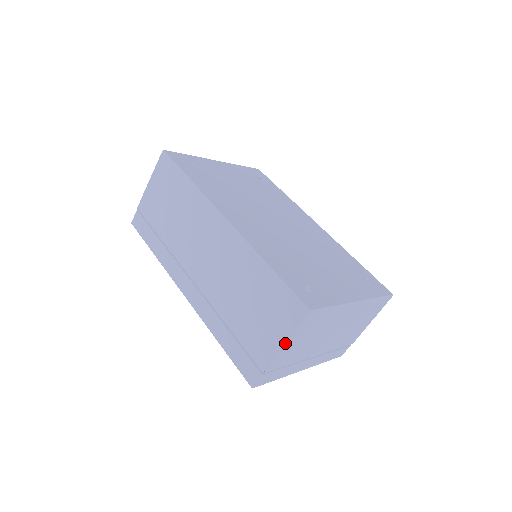
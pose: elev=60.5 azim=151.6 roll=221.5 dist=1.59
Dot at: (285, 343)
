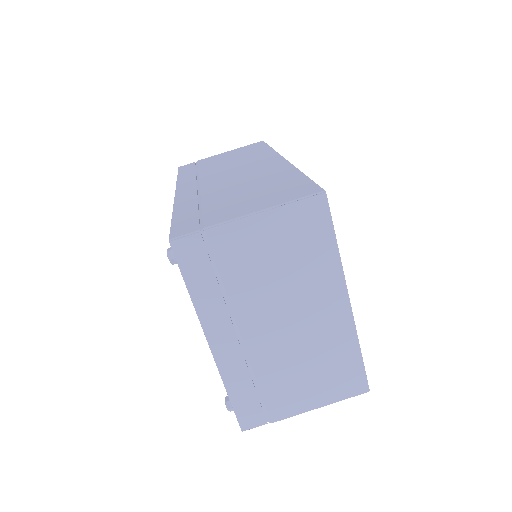
Dot at: (264, 210)
